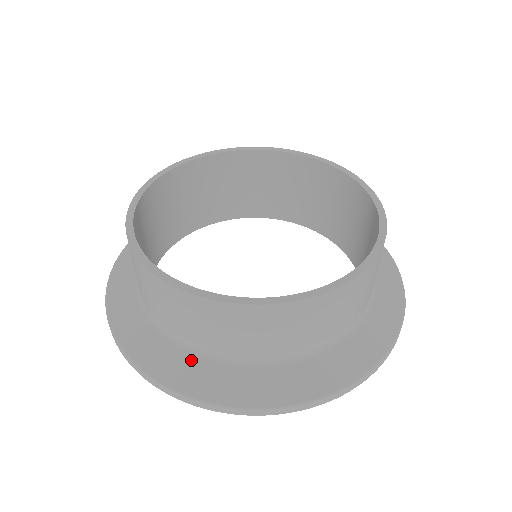
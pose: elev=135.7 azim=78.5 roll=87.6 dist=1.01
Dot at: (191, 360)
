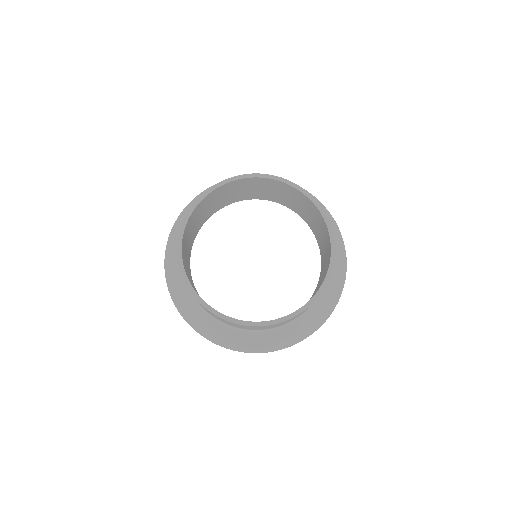
Dot at: (238, 334)
